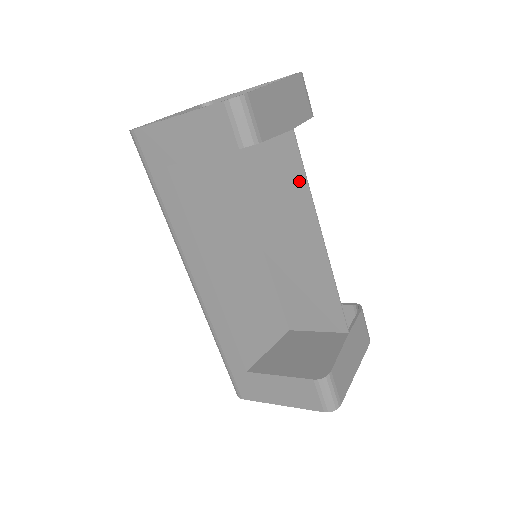
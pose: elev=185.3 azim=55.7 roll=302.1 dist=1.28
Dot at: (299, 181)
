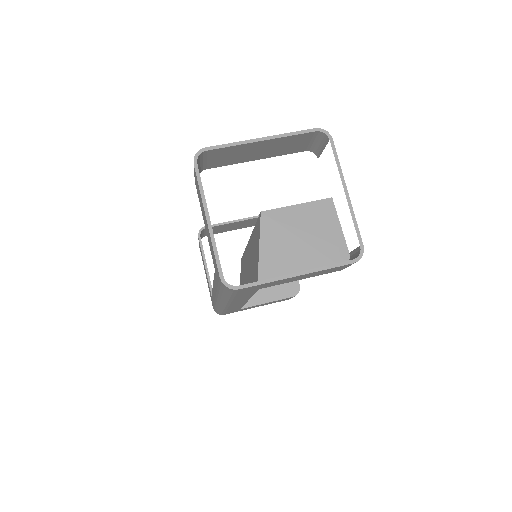
Dot at: occluded
